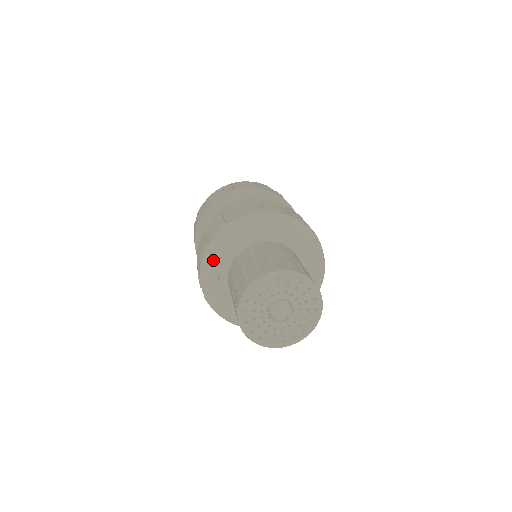
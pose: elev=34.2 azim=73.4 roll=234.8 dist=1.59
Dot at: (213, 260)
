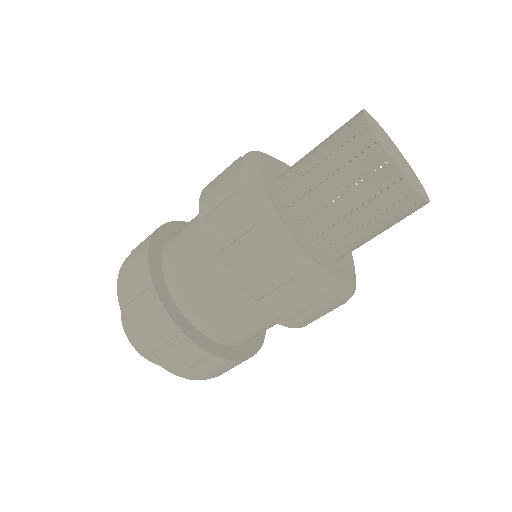
Dot at: (270, 157)
